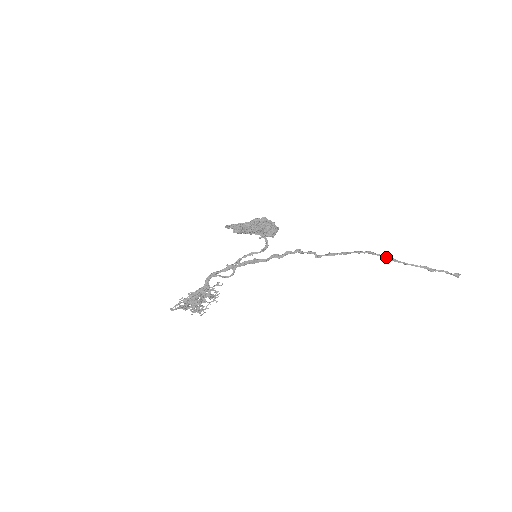
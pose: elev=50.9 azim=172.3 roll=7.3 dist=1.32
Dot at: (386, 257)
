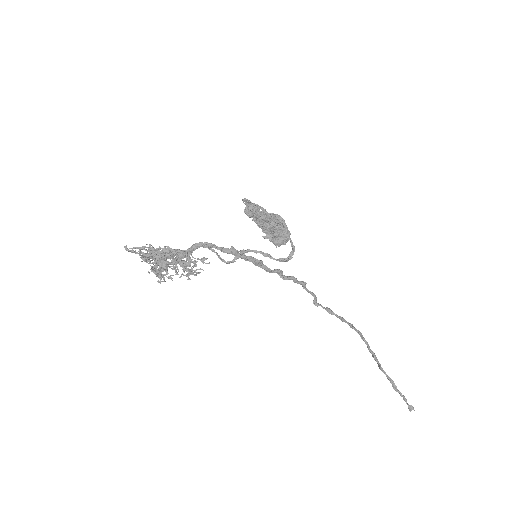
Dot at: occluded
